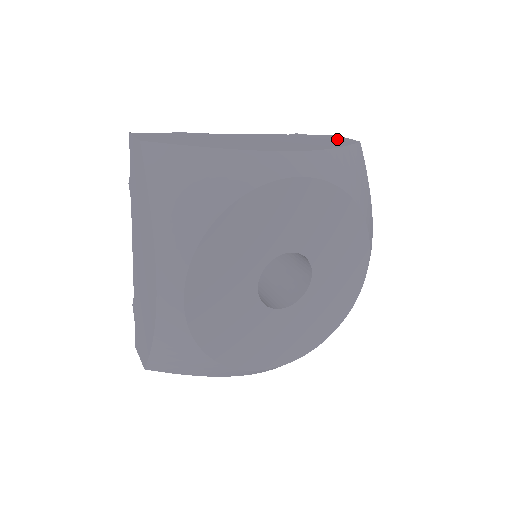
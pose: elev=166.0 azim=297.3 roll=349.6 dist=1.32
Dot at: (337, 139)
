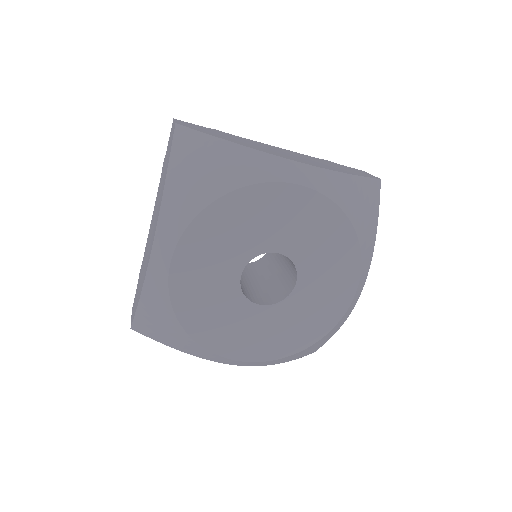
Dot at: (360, 172)
